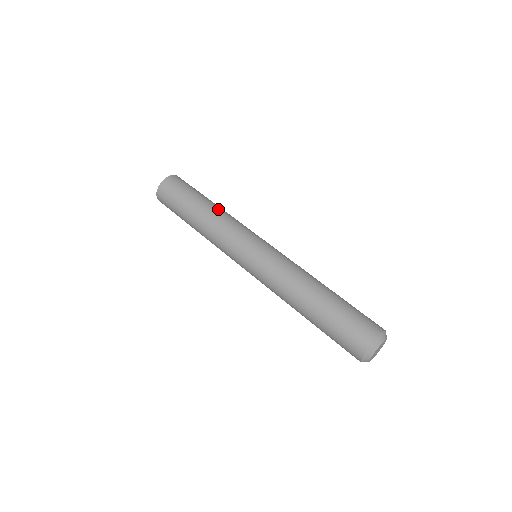
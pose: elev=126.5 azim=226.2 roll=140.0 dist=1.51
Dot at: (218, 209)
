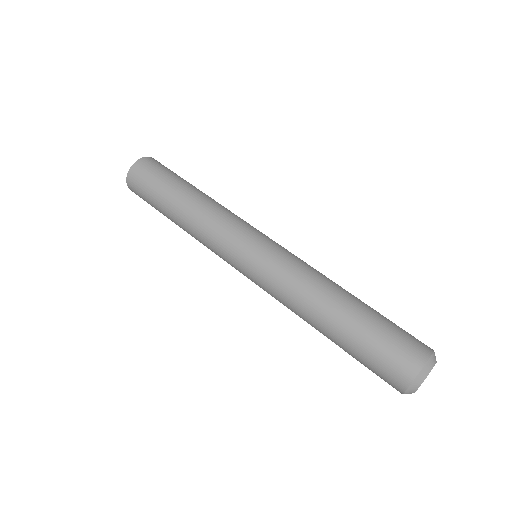
Dot at: (194, 204)
